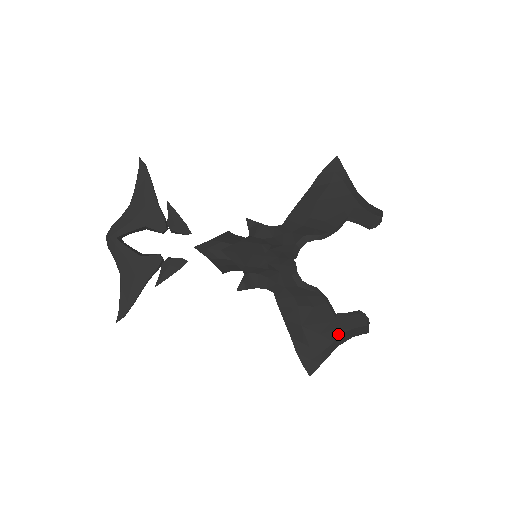
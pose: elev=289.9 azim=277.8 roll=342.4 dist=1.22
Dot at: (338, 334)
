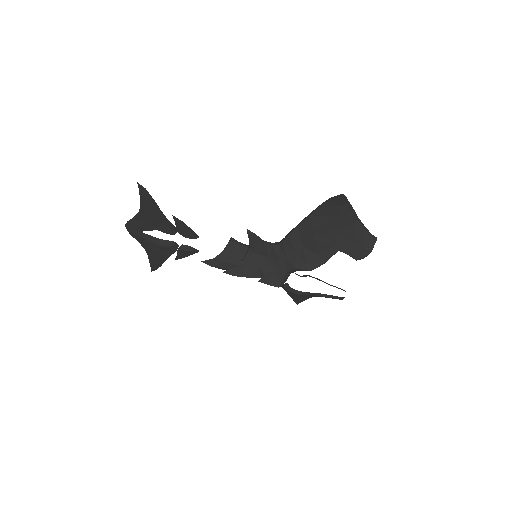
Dot at: occluded
